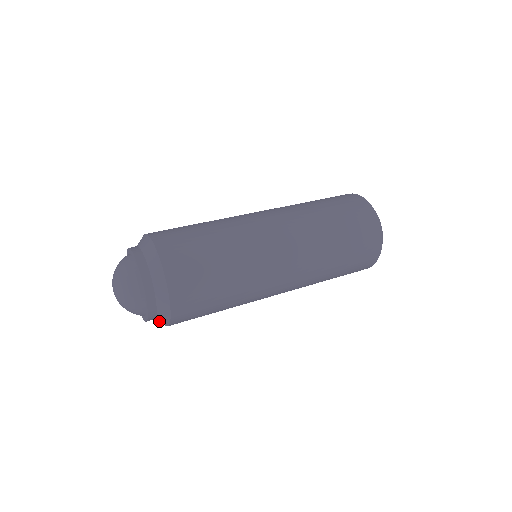
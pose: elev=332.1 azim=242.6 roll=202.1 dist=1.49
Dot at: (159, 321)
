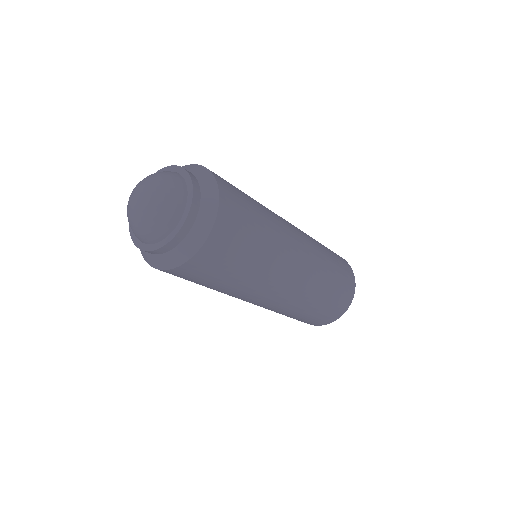
Dot at: (206, 199)
